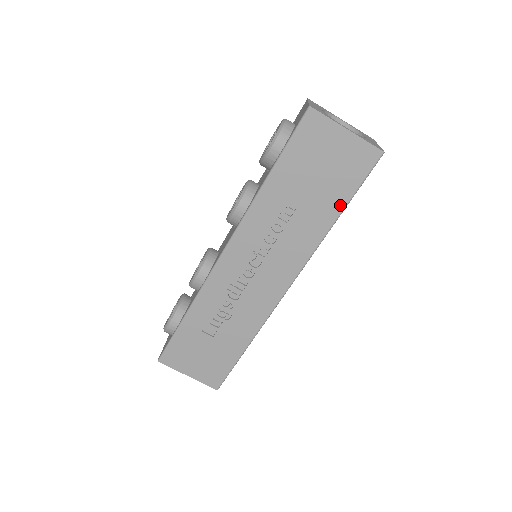
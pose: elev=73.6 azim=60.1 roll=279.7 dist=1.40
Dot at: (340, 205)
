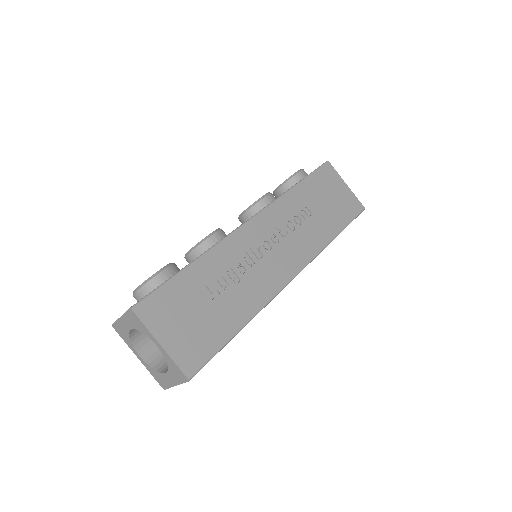
Dot at: (339, 227)
